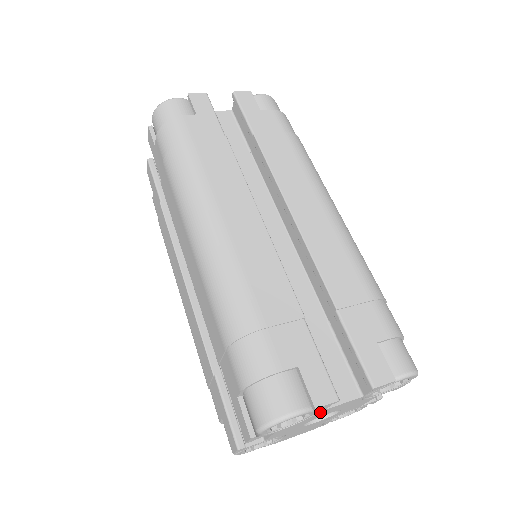
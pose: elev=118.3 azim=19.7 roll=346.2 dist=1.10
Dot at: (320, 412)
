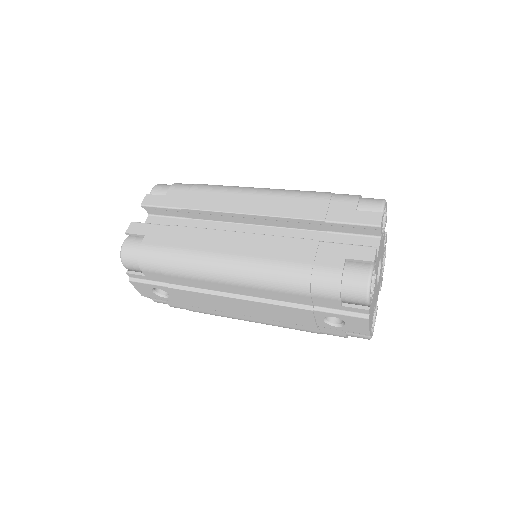
Dot at: occluded
